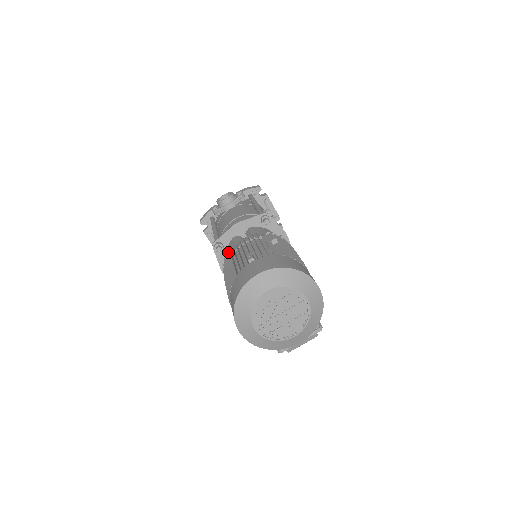
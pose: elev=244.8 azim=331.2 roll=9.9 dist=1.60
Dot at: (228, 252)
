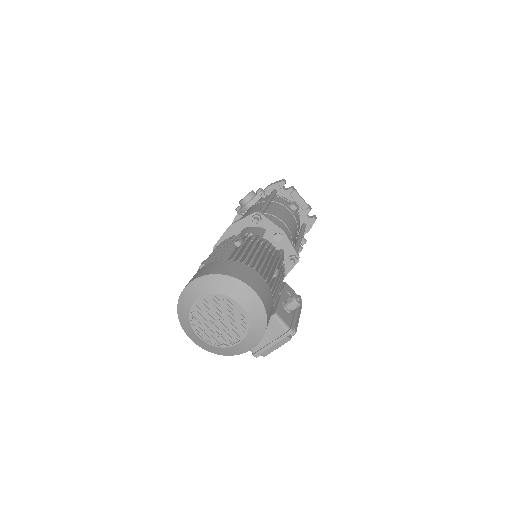
Dot at: occluded
